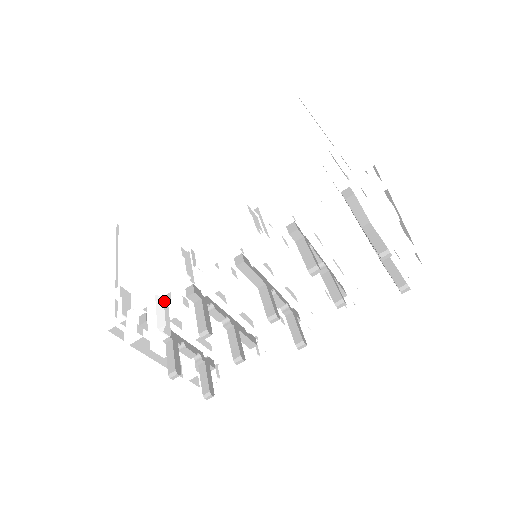
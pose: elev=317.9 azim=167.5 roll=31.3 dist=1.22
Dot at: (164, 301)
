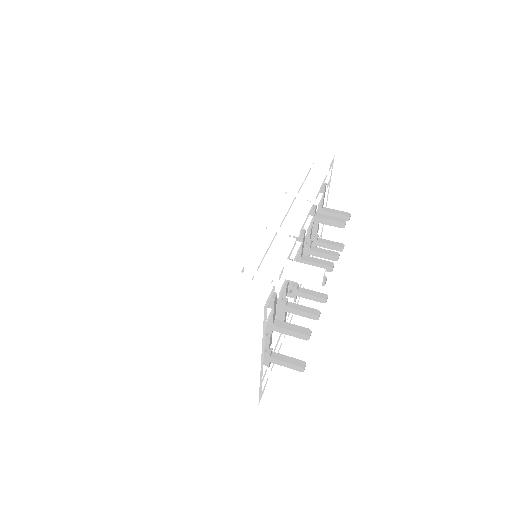
Dot at: occluded
